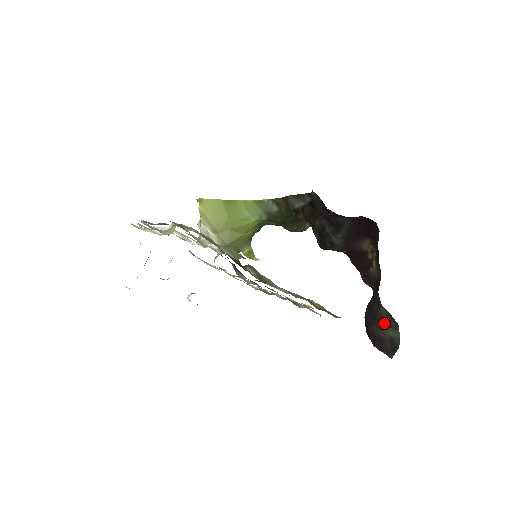
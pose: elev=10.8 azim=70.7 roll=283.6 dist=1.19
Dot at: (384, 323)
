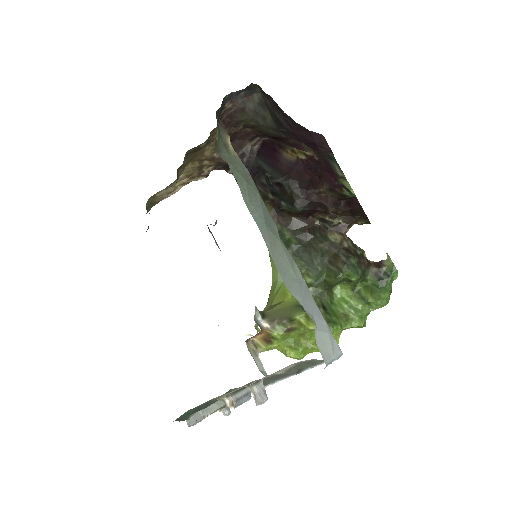
Dot at: (270, 111)
